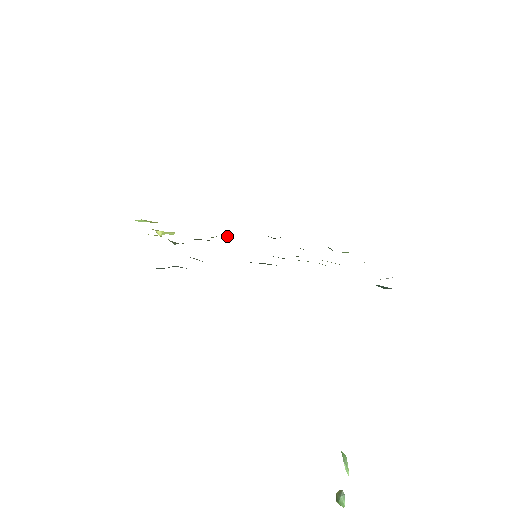
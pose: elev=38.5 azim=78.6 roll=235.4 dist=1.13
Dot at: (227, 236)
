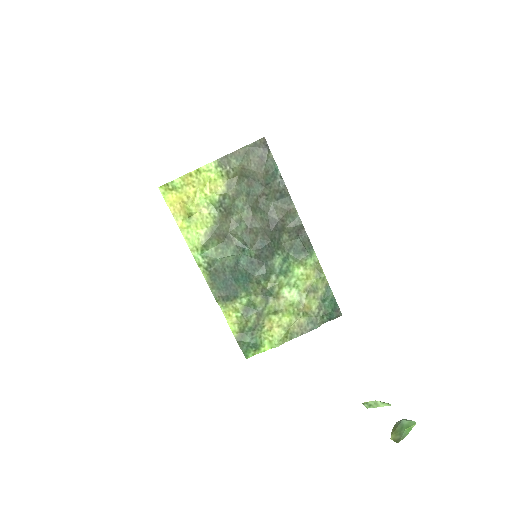
Dot at: (206, 256)
